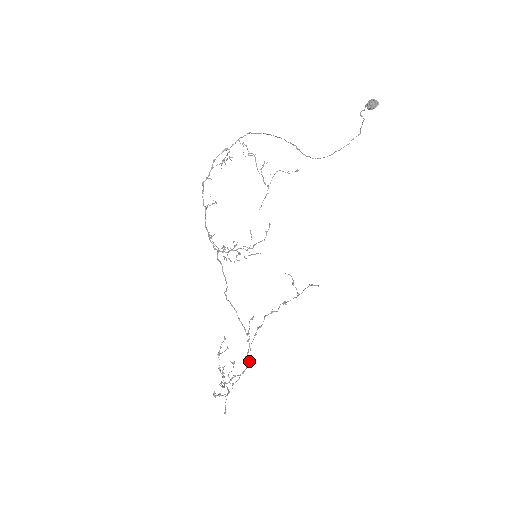
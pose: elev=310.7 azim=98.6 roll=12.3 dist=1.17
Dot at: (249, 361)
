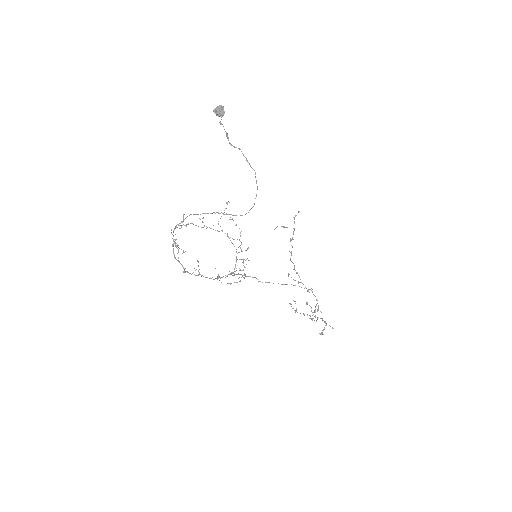
Dot at: (310, 289)
